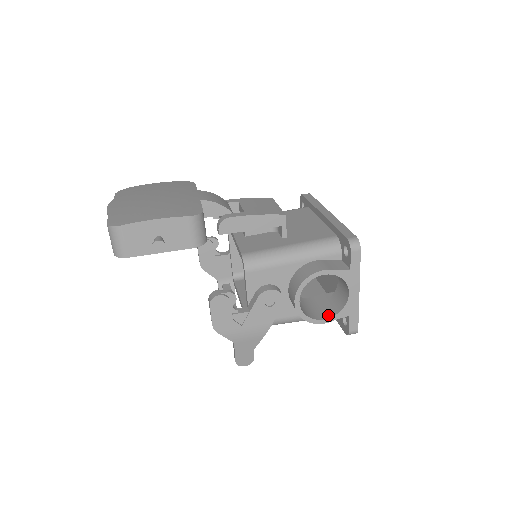
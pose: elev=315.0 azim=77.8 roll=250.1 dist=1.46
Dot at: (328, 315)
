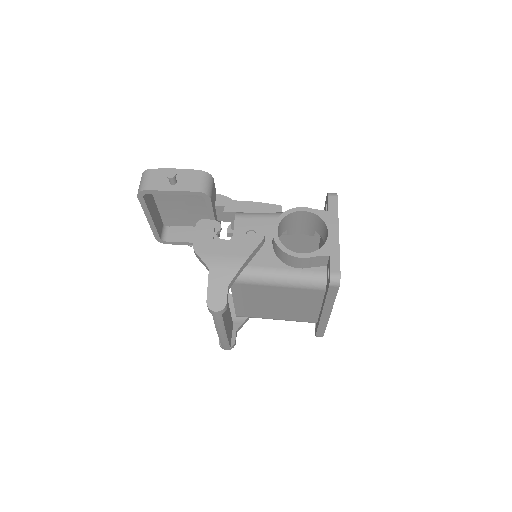
Dot at: (308, 255)
